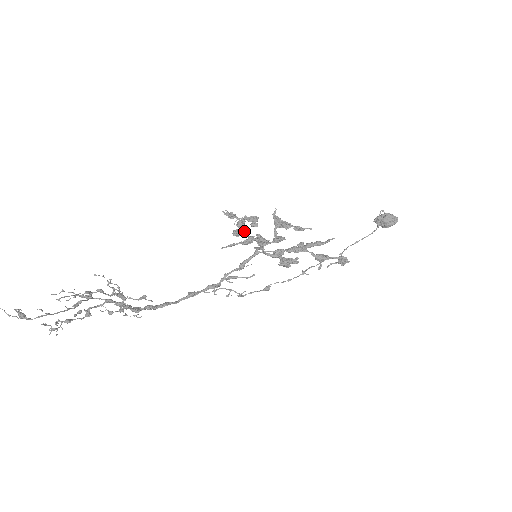
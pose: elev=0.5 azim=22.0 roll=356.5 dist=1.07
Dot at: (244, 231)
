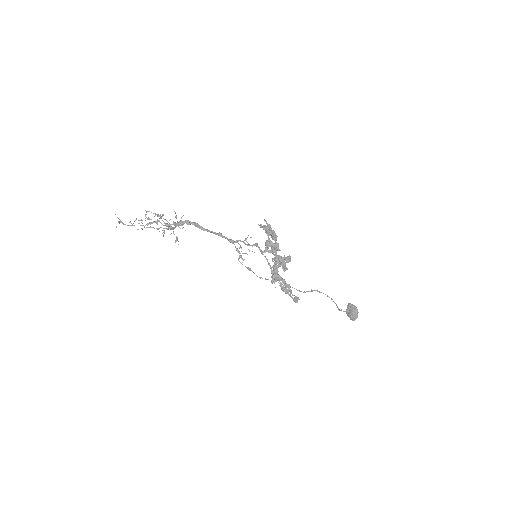
Dot at: occluded
